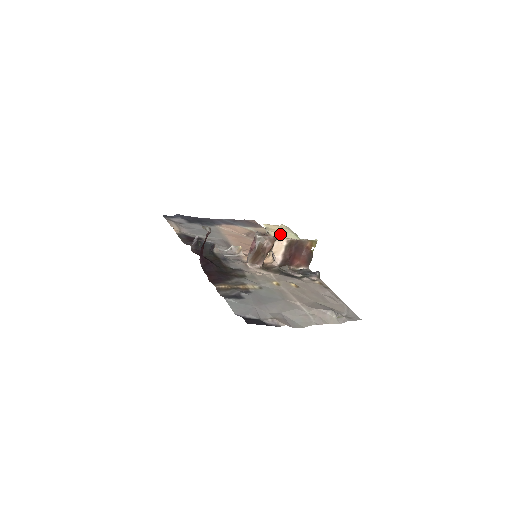
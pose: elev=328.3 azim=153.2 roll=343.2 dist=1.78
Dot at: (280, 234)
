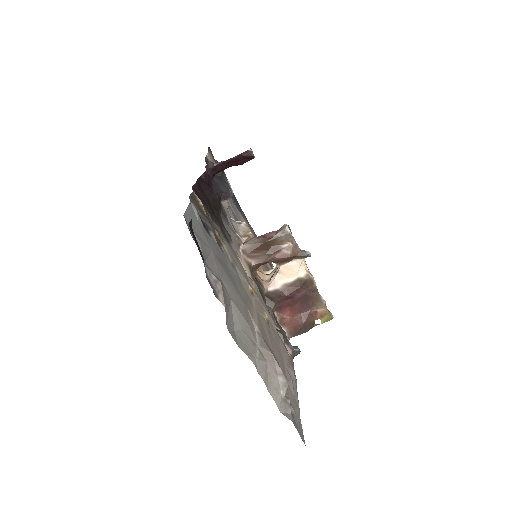
Dot at: occluded
